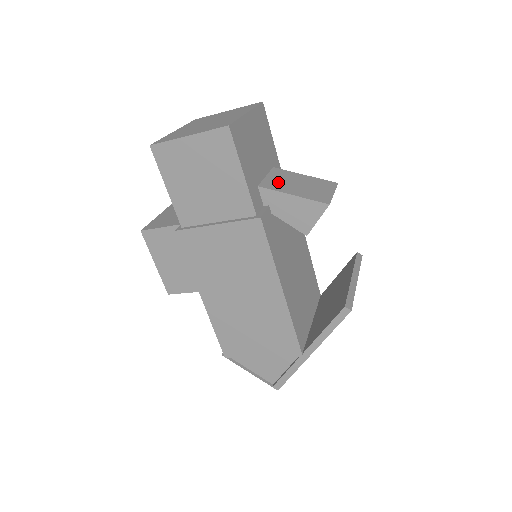
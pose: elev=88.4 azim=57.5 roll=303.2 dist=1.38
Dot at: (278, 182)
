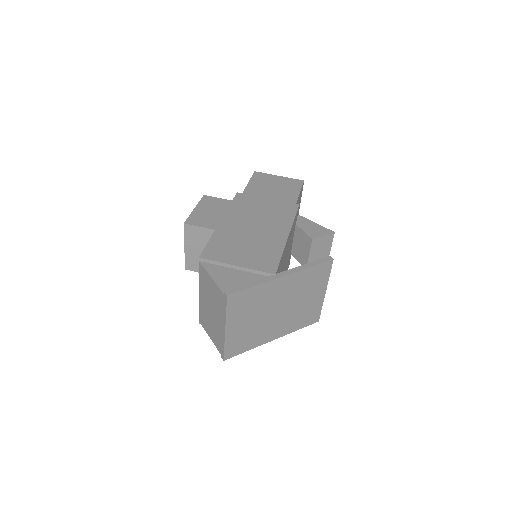
Dot at: occluded
